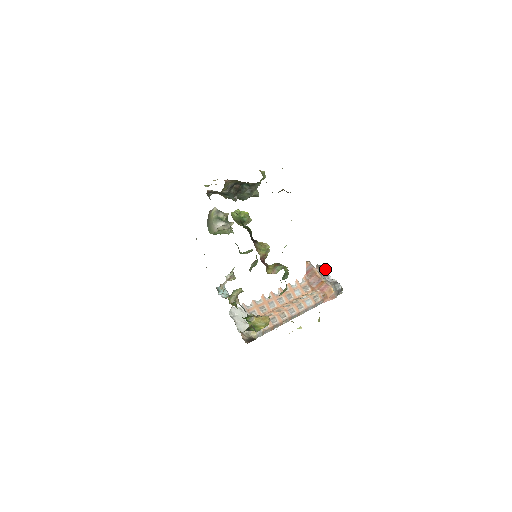
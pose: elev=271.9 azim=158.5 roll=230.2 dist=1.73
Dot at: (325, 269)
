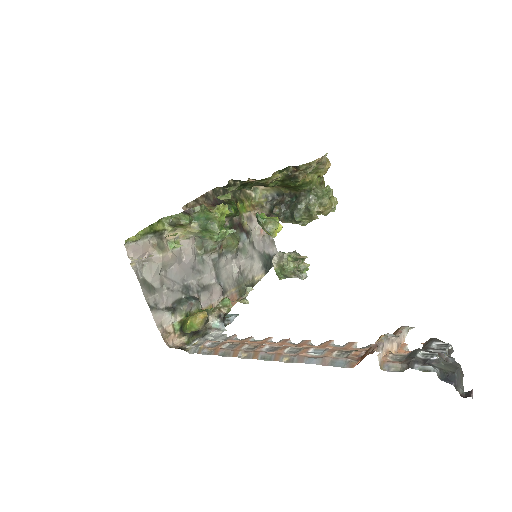
Dot at: (448, 346)
